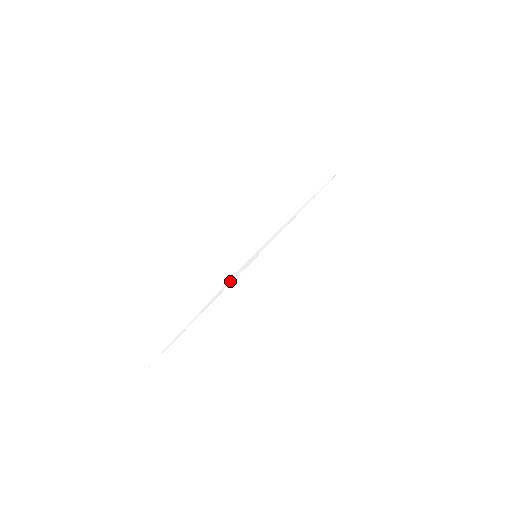
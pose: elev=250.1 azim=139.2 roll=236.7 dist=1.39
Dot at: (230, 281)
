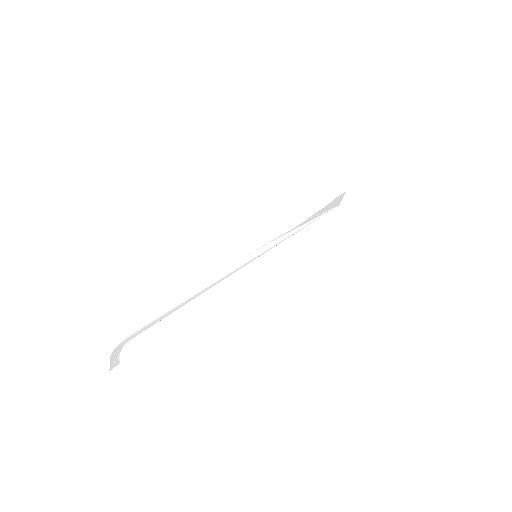
Dot at: (229, 271)
